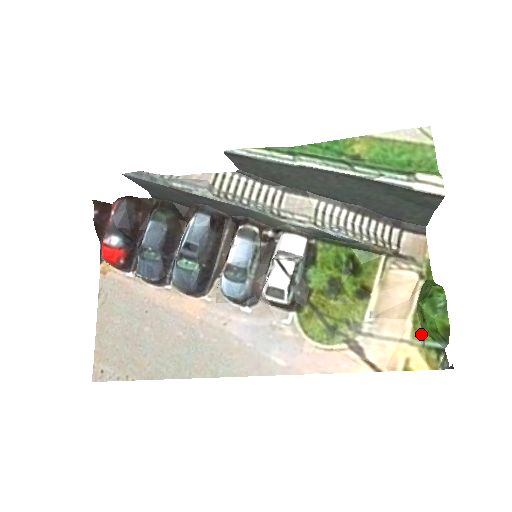
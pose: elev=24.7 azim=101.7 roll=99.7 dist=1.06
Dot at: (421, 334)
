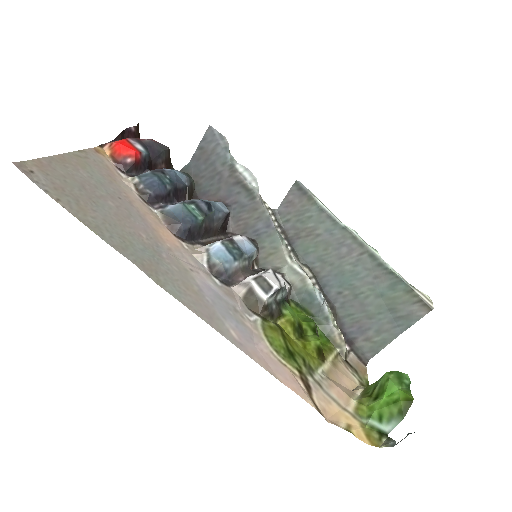
Dot at: (365, 413)
